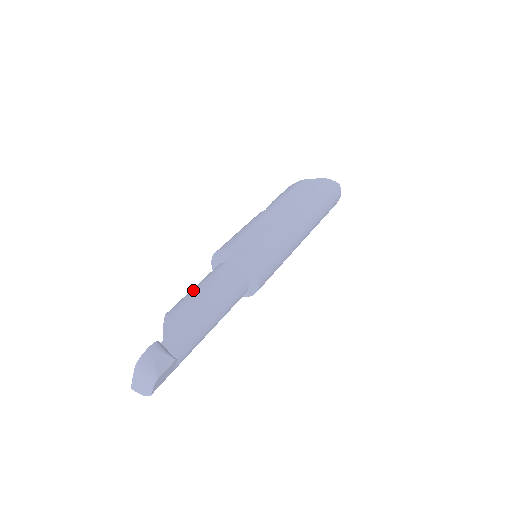
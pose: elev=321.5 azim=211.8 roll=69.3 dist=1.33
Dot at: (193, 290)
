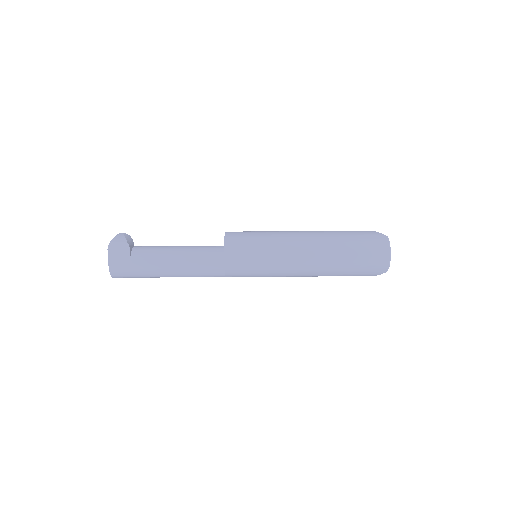
Dot at: occluded
